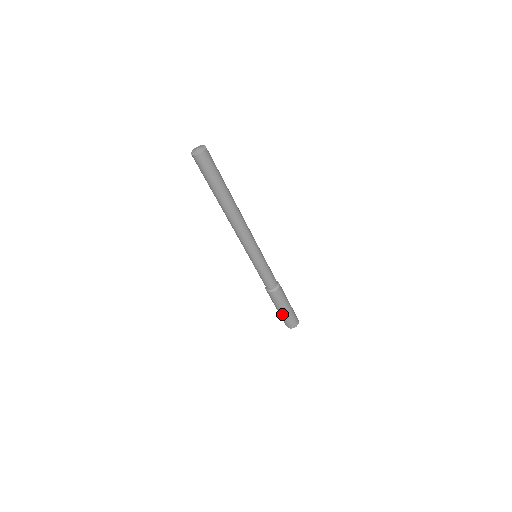
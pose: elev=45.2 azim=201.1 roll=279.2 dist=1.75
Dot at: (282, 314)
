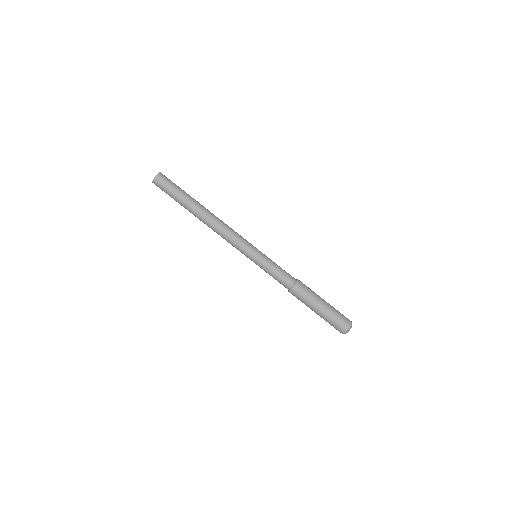
Dot at: (325, 313)
